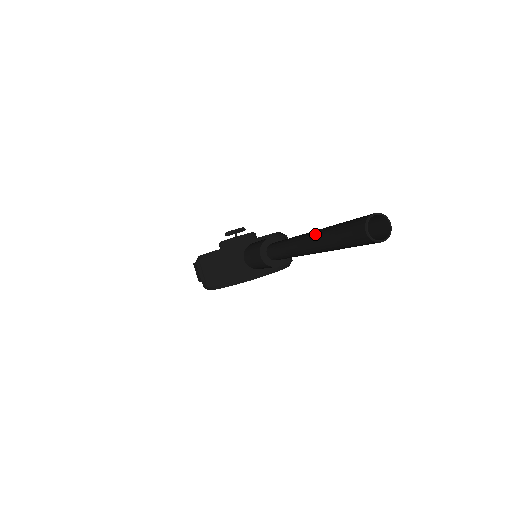
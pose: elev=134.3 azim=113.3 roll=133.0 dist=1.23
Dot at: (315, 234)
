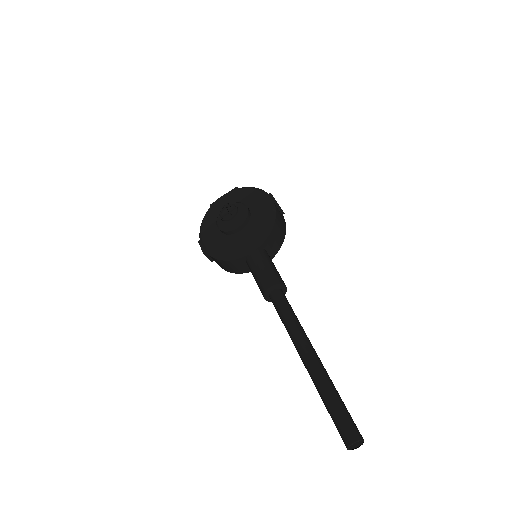
Dot at: (312, 378)
